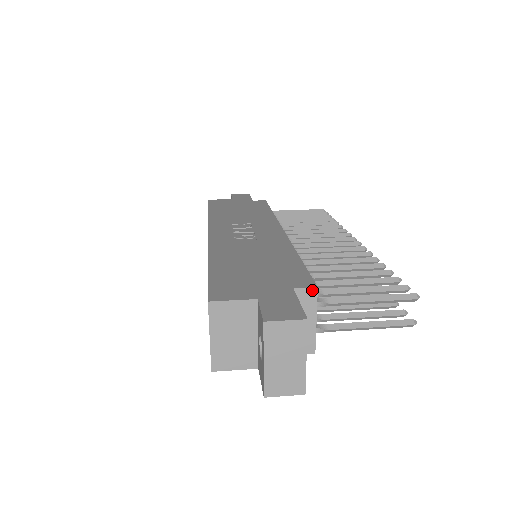
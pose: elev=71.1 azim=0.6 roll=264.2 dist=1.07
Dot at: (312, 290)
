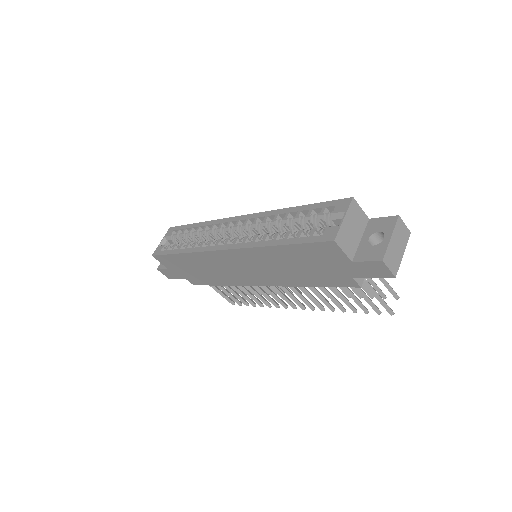
Dot at: occluded
